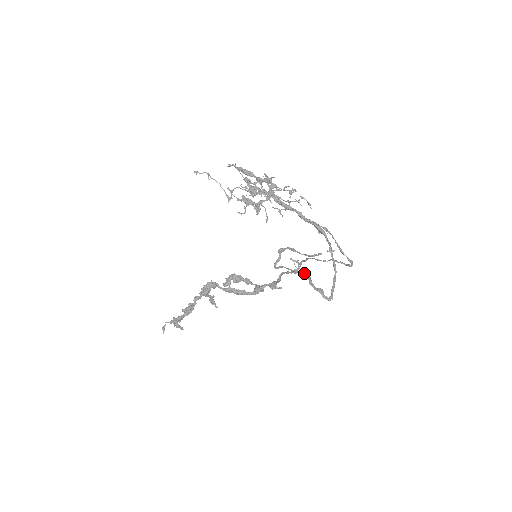
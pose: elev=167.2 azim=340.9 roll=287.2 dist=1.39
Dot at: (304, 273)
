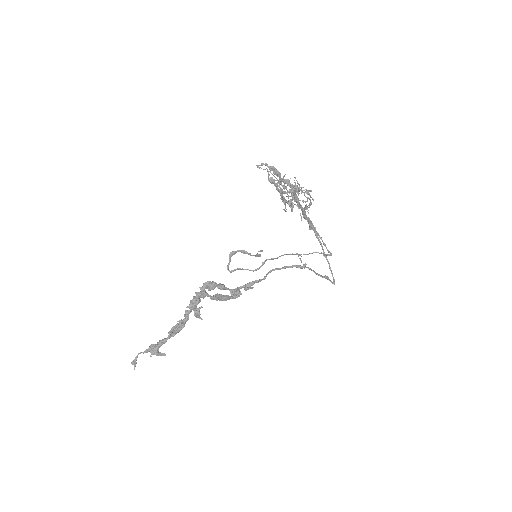
Dot at: (304, 265)
